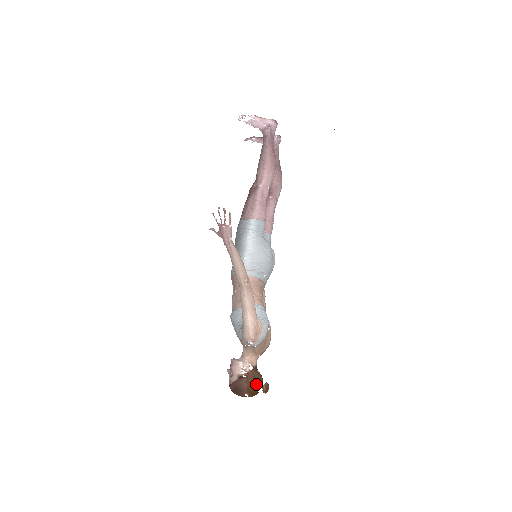
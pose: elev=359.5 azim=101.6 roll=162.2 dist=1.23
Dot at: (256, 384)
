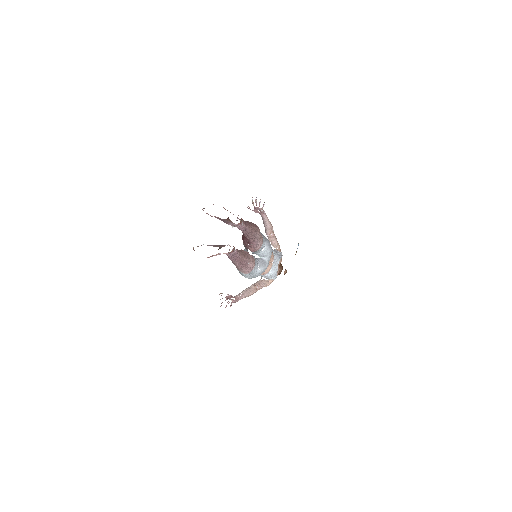
Dot at: occluded
